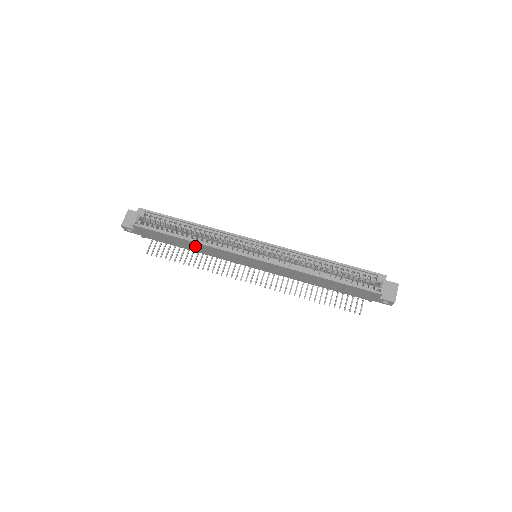
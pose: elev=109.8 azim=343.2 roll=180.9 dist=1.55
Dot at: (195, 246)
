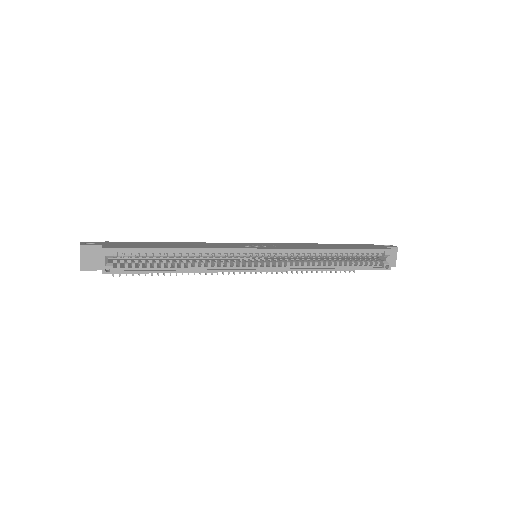
Dot at: occluded
